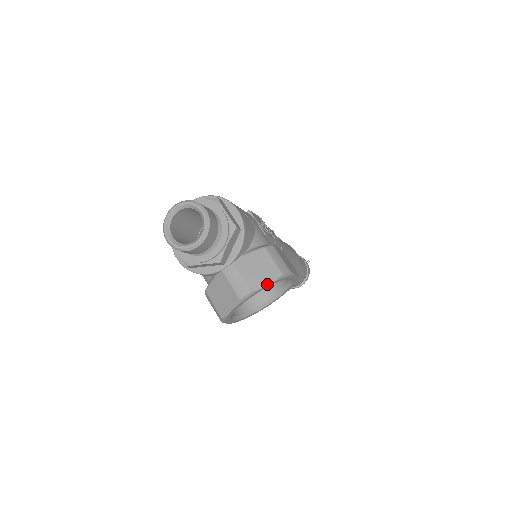
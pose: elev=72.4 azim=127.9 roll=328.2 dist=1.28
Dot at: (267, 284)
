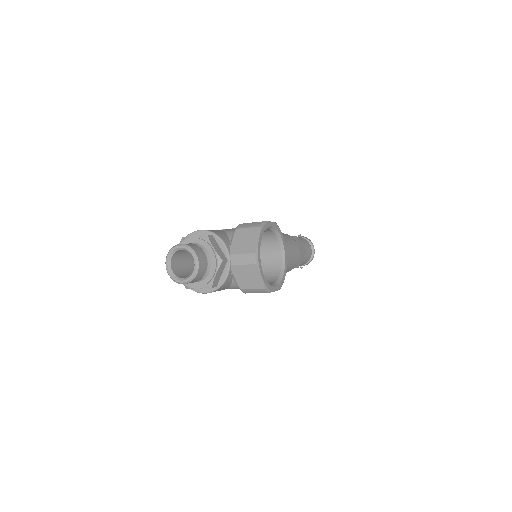
Dot at: (258, 240)
